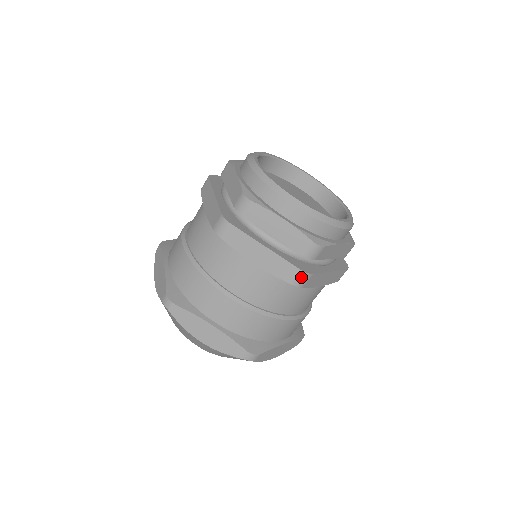
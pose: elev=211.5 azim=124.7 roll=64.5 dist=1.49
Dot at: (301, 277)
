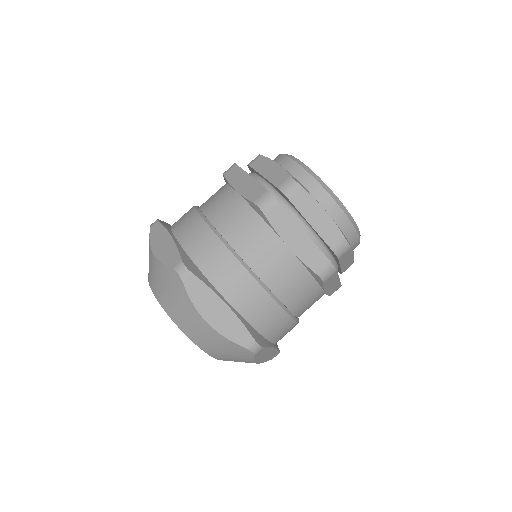
Dot at: (328, 270)
